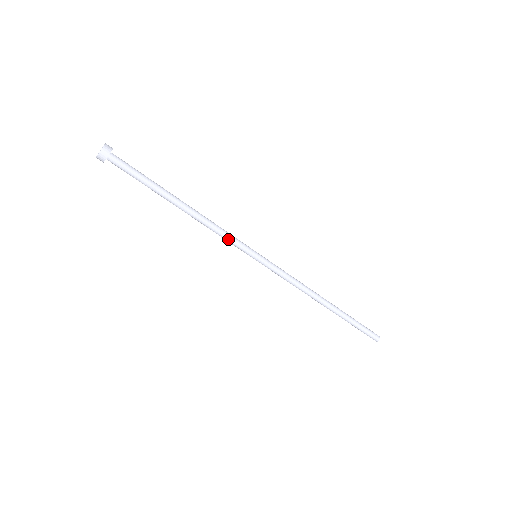
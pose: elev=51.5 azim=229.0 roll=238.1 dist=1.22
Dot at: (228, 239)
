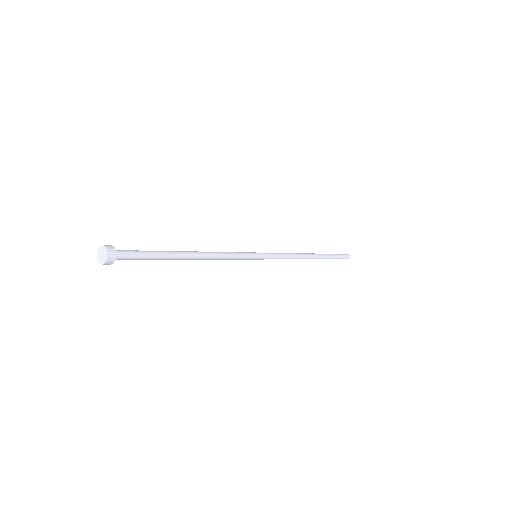
Dot at: (230, 258)
